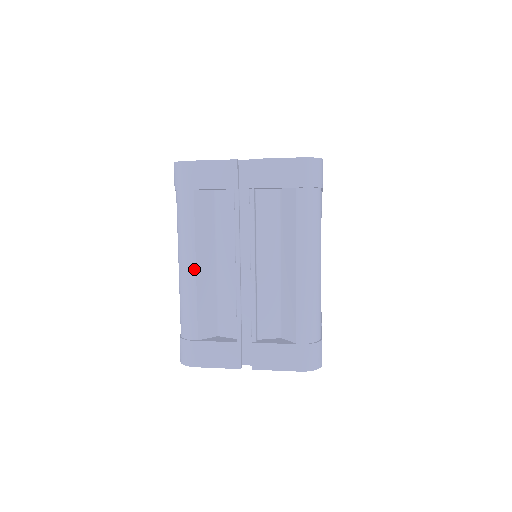
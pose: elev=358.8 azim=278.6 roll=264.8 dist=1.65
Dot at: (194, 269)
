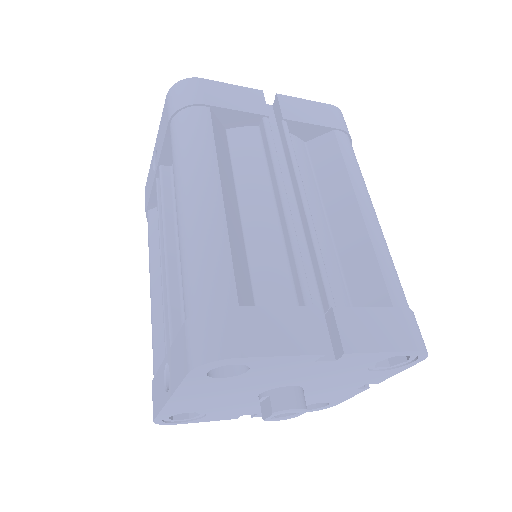
Dot at: (220, 196)
